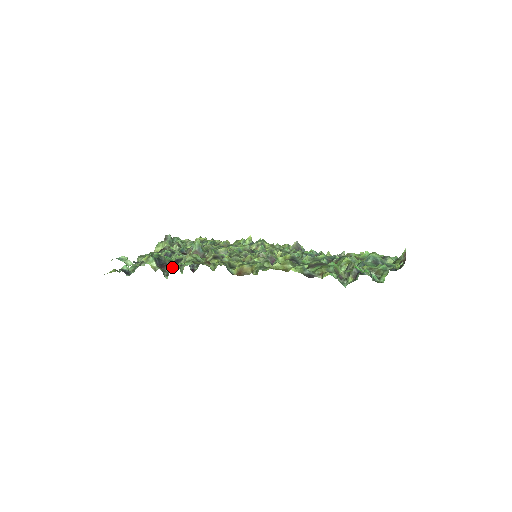
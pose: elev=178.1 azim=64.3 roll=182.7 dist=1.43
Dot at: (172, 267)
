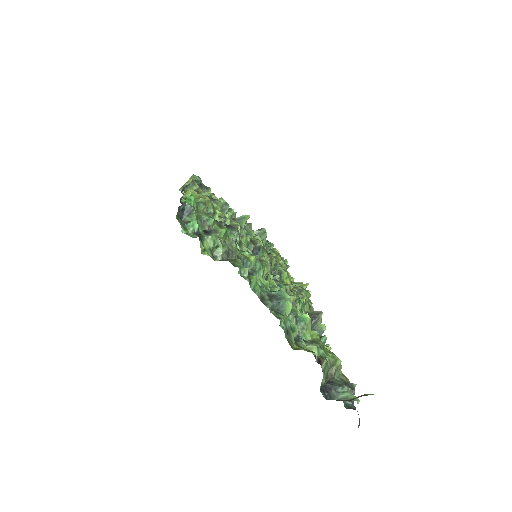
Dot at: occluded
